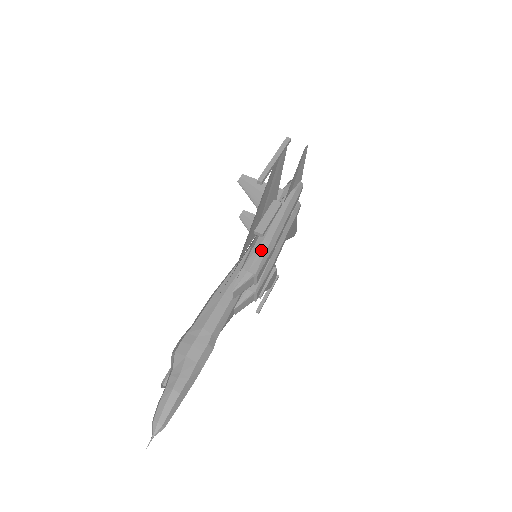
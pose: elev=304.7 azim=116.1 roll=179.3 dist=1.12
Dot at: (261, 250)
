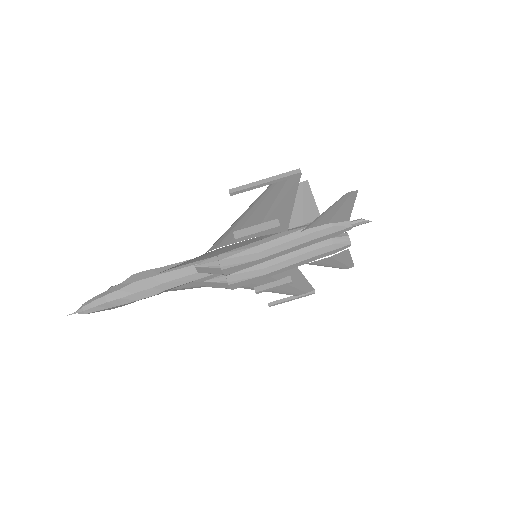
Dot at: (245, 253)
